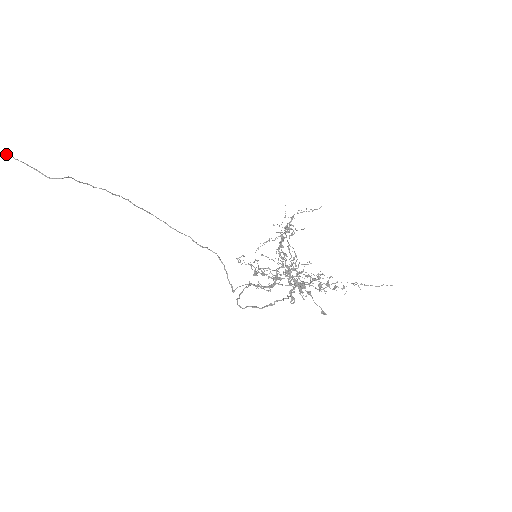
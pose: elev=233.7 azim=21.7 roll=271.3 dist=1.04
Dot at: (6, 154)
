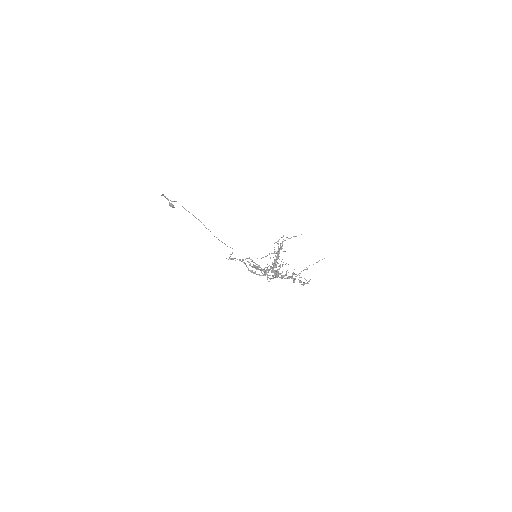
Dot at: occluded
